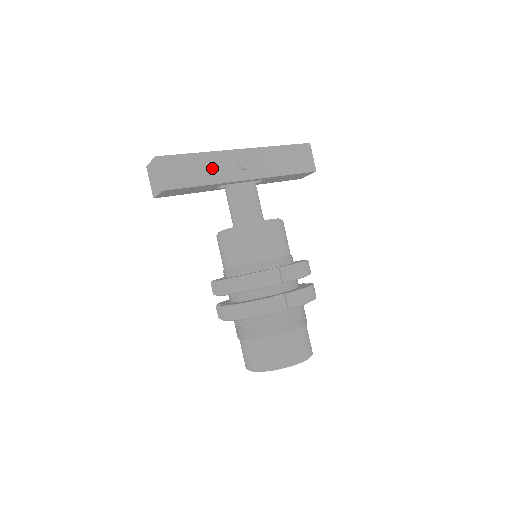
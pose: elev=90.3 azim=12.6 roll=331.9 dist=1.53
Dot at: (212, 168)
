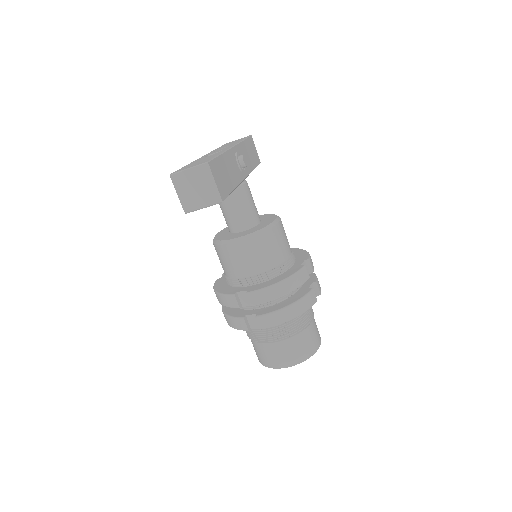
Dot at: (231, 170)
